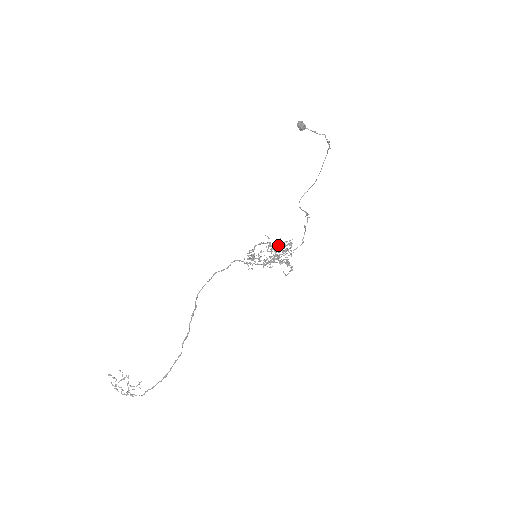
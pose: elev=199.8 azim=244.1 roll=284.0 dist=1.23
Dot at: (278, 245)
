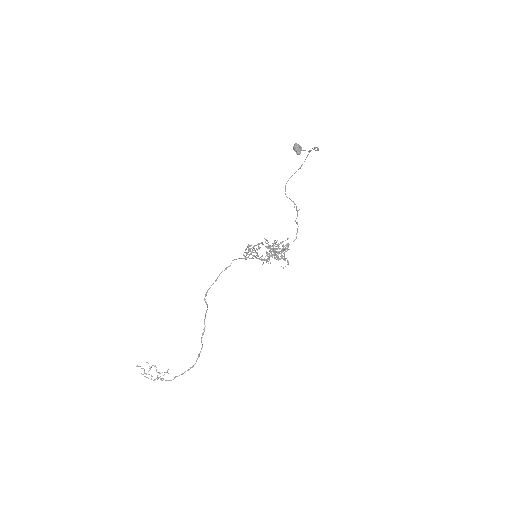
Dot at: (277, 248)
